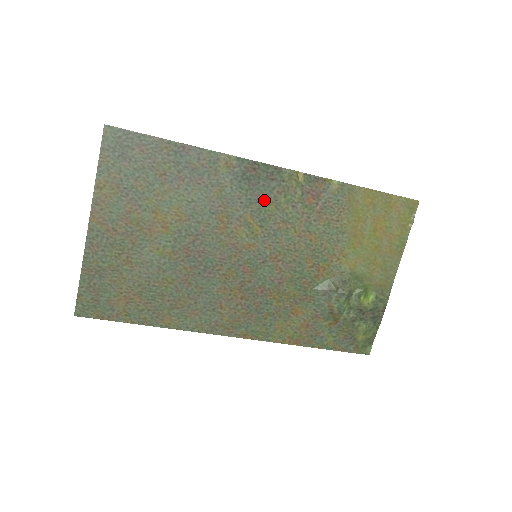
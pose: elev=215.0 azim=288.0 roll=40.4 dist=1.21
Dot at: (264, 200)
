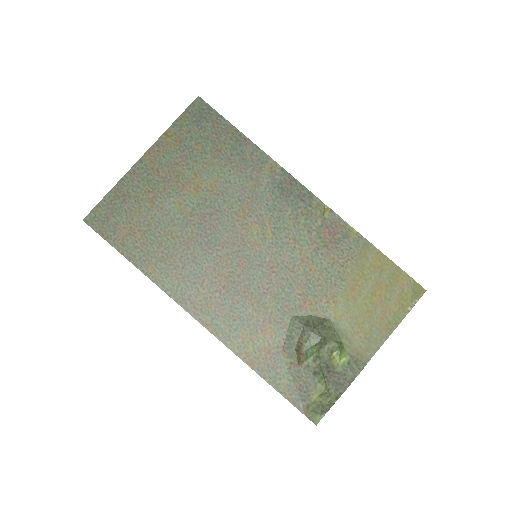
Dot at: (287, 213)
